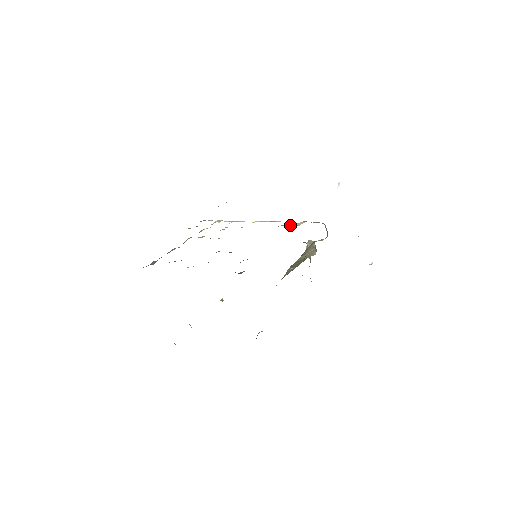
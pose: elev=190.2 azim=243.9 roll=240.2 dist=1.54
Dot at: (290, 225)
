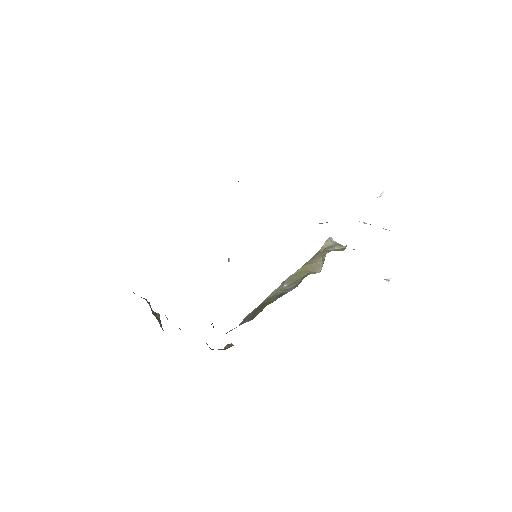
Dot at: occluded
